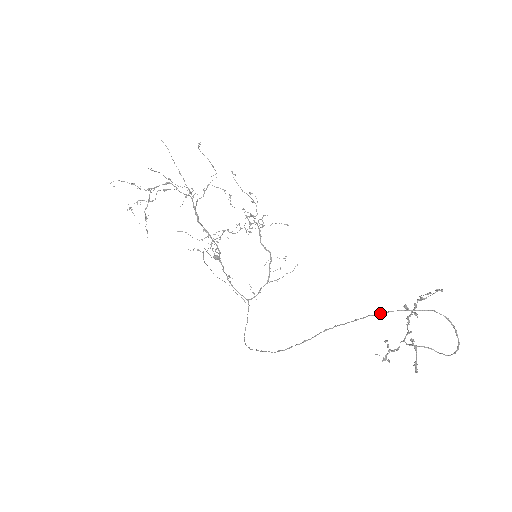
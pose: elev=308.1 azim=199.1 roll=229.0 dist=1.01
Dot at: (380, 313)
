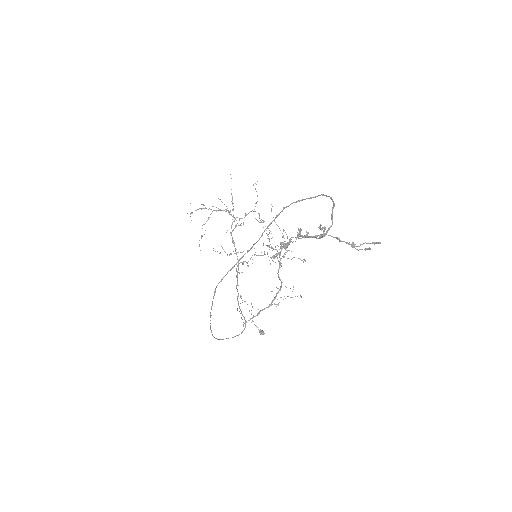
Dot at: (283, 209)
